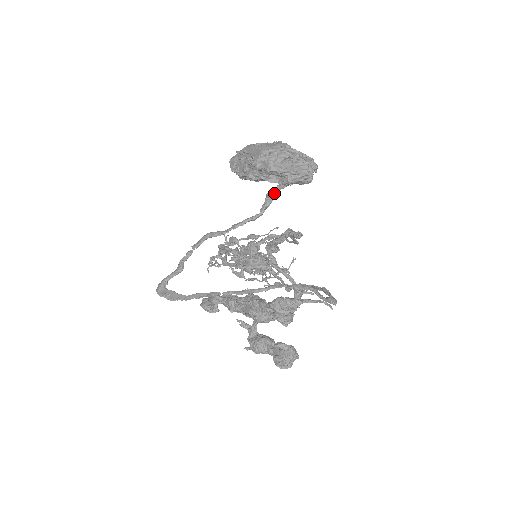
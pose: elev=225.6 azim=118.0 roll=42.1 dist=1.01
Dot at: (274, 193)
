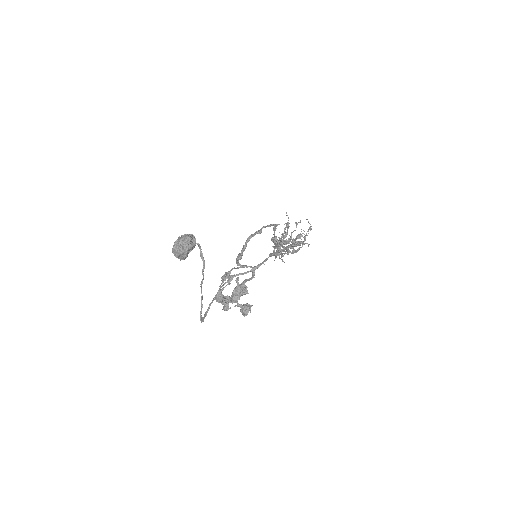
Dot at: (200, 251)
